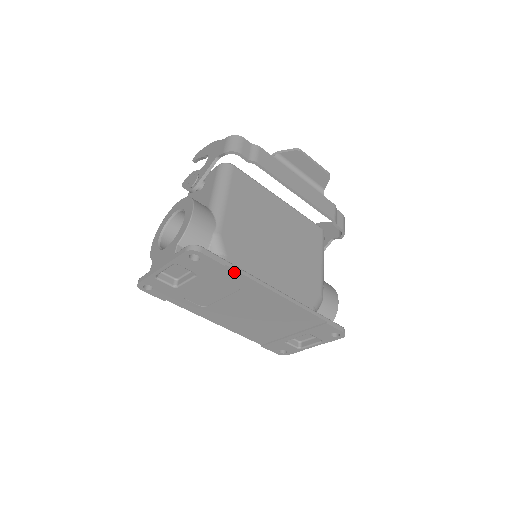
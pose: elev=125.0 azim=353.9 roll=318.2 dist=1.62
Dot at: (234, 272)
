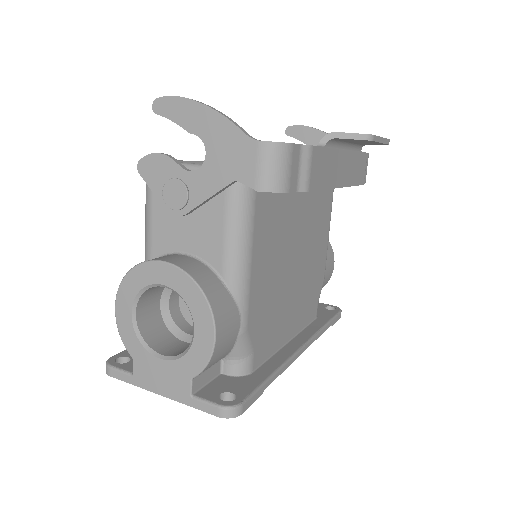
Dot at: occluded
